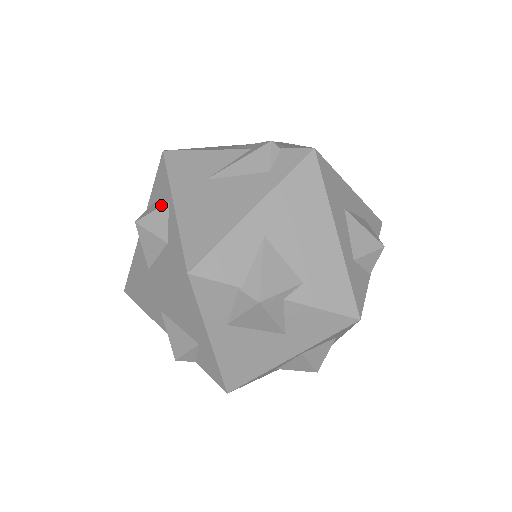
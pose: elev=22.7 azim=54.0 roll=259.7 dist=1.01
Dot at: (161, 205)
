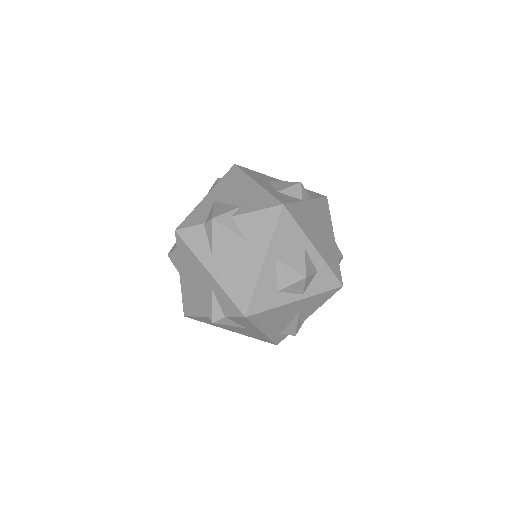
Dot at: occluded
